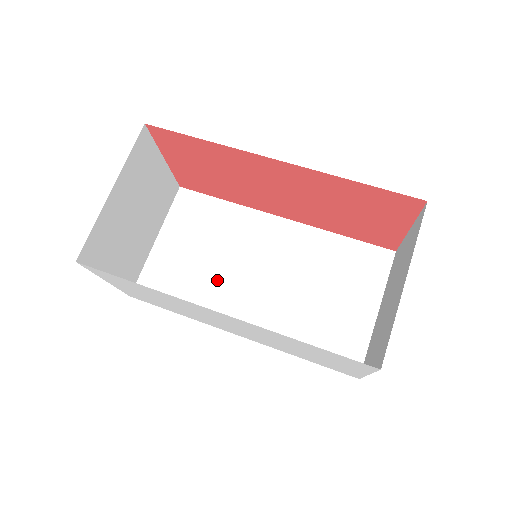
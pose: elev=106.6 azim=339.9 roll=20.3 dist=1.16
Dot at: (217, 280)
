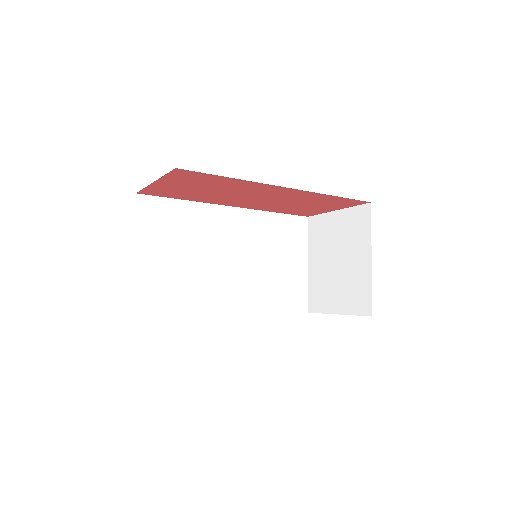
Dot at: (200, 275)
